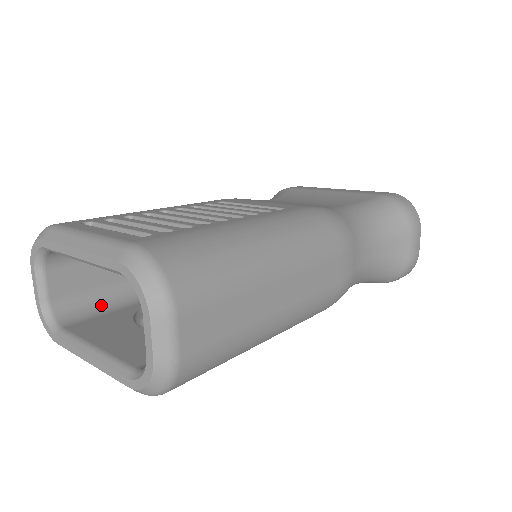
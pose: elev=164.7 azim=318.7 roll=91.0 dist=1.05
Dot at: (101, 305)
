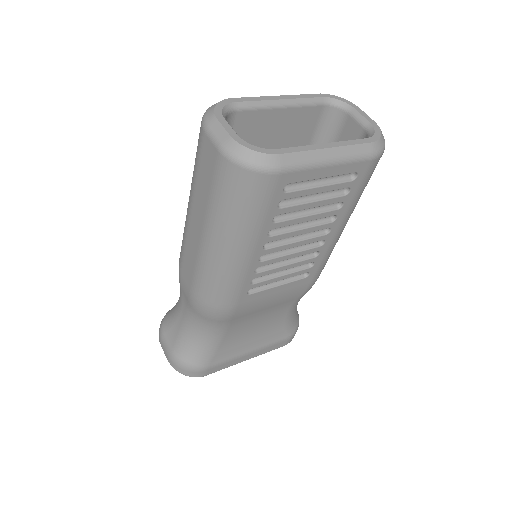
Dot at: occluded
